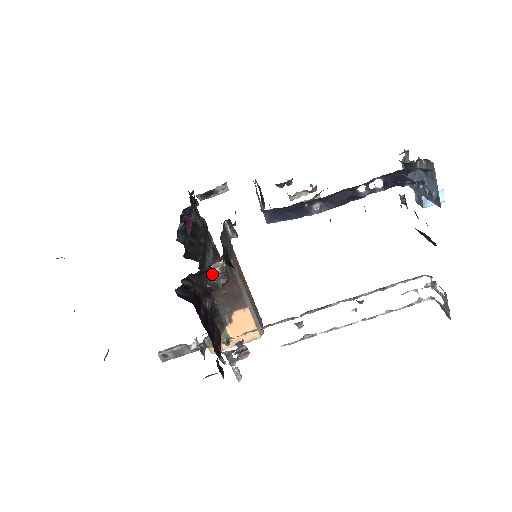
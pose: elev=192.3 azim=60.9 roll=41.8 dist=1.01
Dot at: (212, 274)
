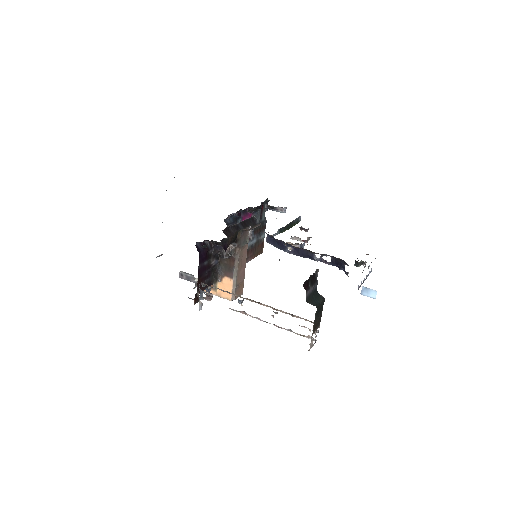
Dot at: occluded
